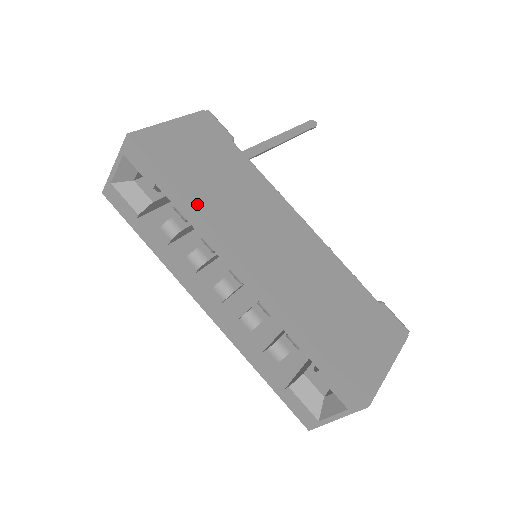
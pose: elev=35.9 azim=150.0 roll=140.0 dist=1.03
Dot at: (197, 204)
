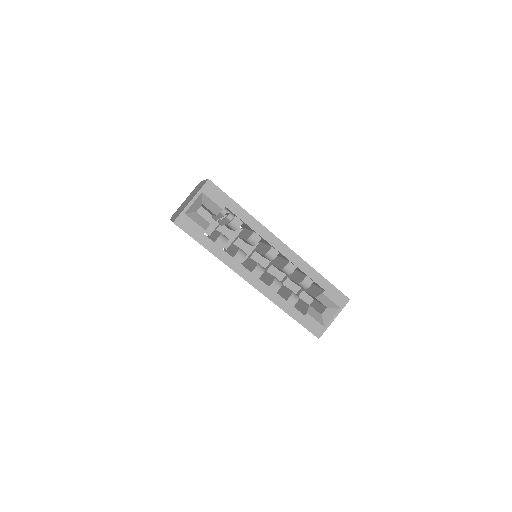
Dot at: (250, 215)
